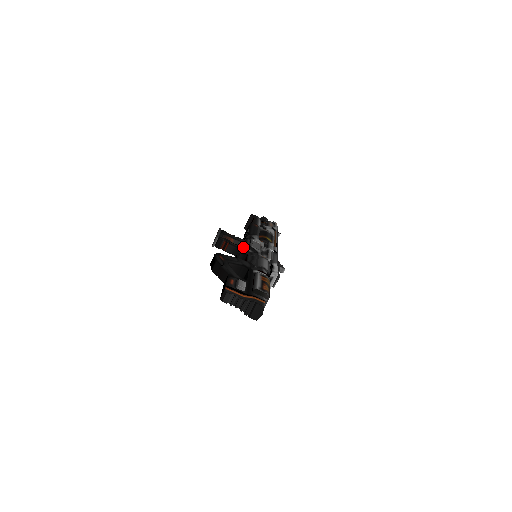
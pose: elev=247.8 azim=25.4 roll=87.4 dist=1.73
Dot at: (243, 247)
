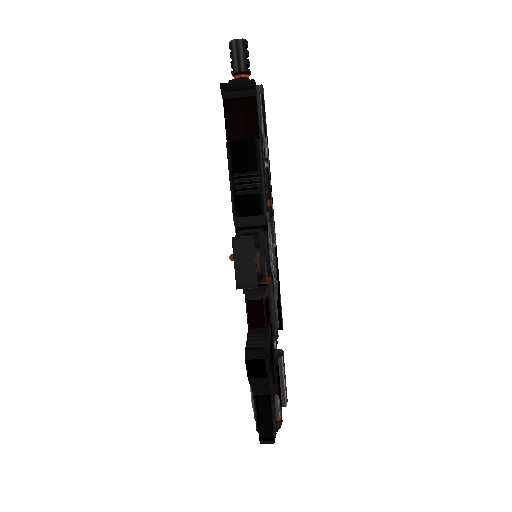
Dot at: occluded
